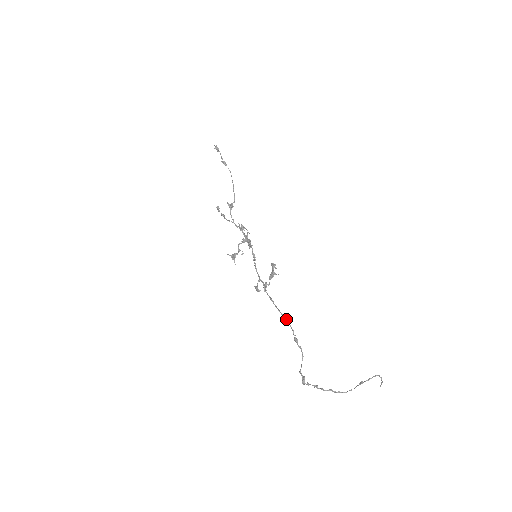
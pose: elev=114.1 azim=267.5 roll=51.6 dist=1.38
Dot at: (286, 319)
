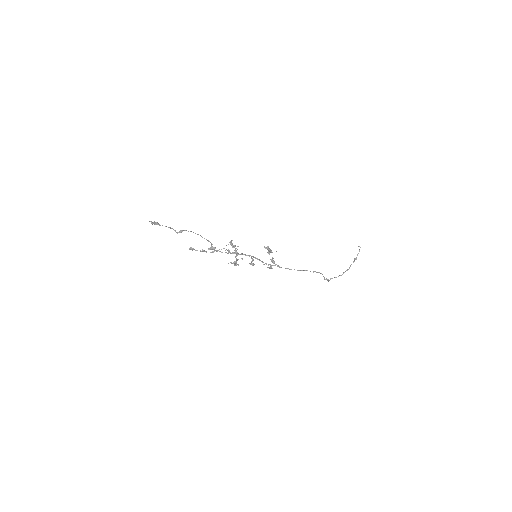
Dot at: occluded
